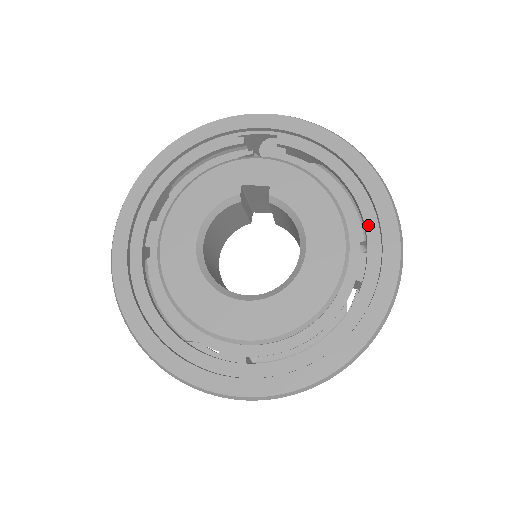
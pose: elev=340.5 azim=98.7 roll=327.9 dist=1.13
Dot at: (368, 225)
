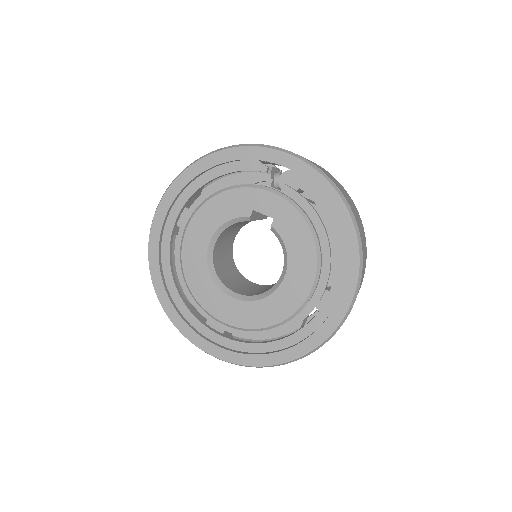
Dot at: (336, 275)
